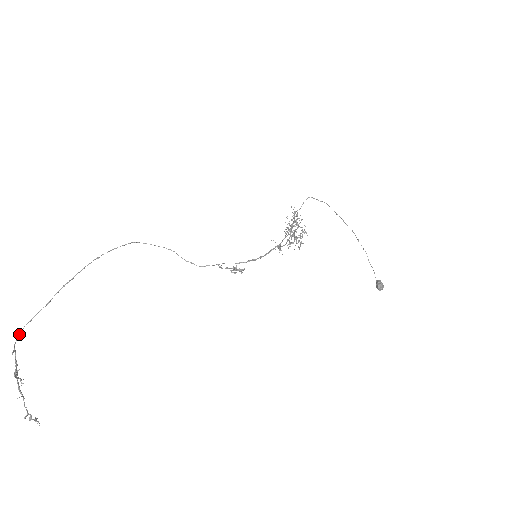
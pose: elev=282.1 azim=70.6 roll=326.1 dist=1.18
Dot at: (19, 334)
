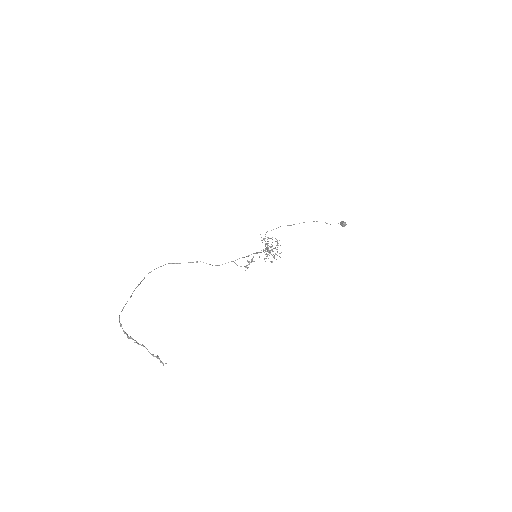
Dot at: (119, 316)
